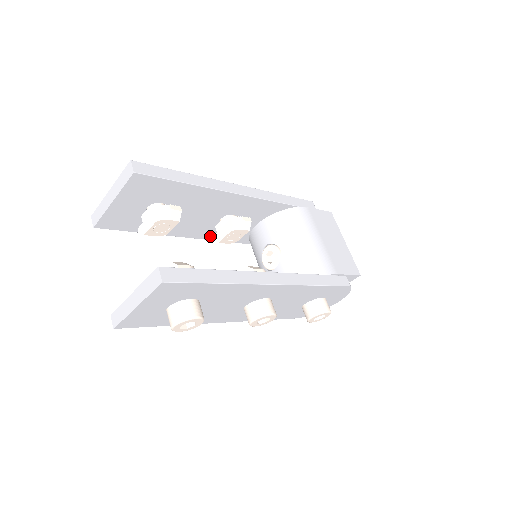
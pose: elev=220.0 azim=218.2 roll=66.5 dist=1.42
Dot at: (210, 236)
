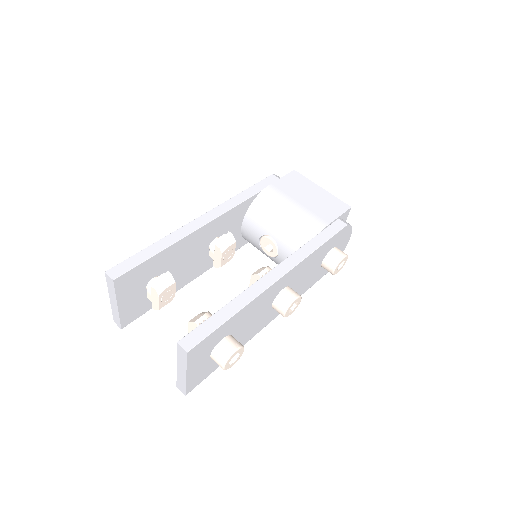
Dot at: occluded
